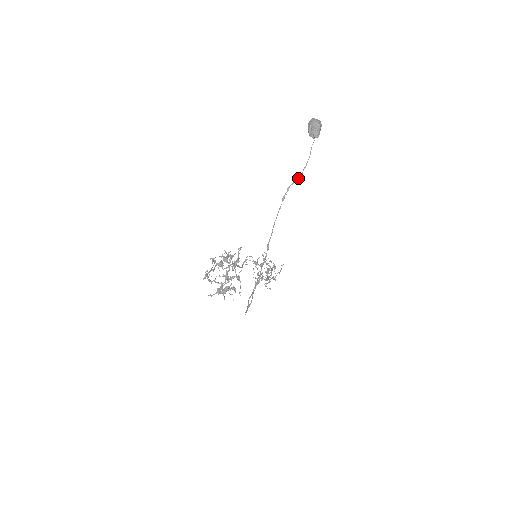
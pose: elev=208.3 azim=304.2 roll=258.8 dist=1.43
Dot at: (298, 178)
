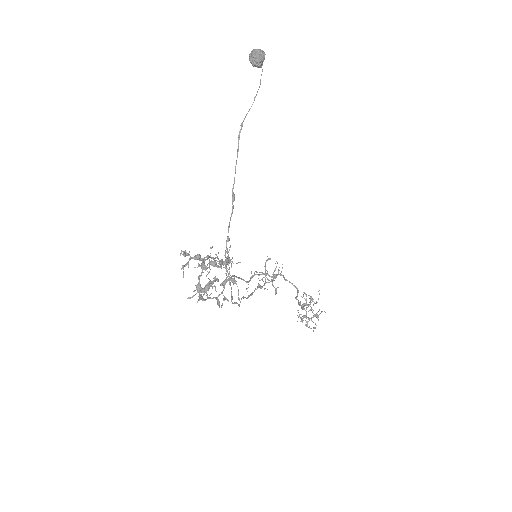
Dot at: occluded
